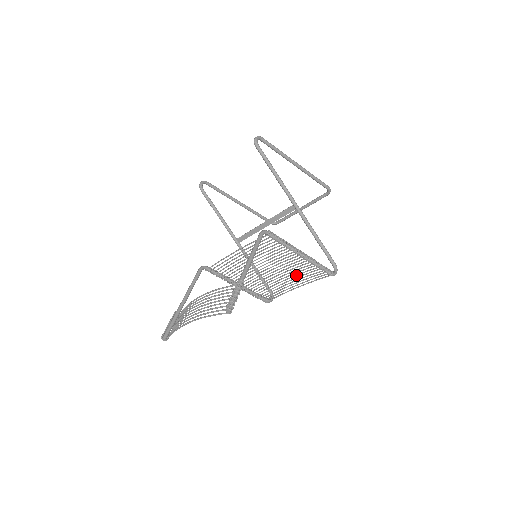
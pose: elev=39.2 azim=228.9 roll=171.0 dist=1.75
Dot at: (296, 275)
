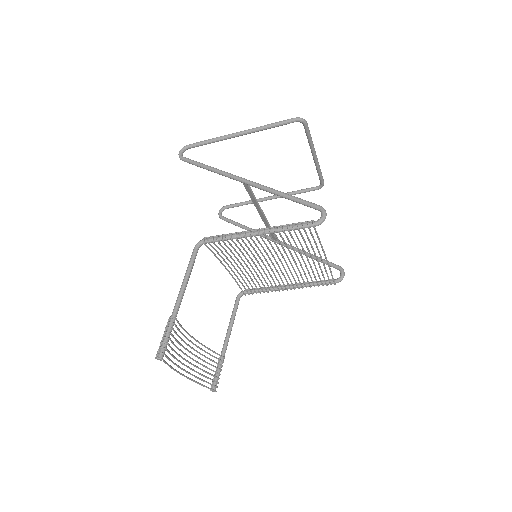
Dot at: occluded
